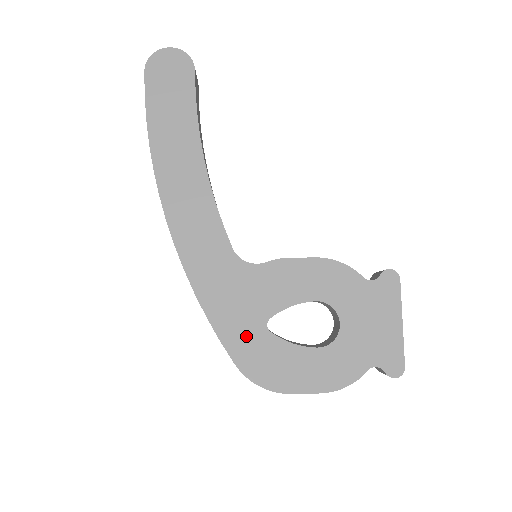
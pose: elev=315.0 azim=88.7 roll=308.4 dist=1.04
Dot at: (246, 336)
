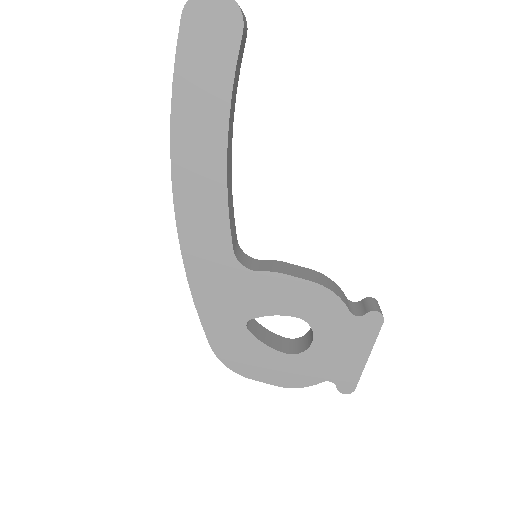
Dot at: (225, 327)
